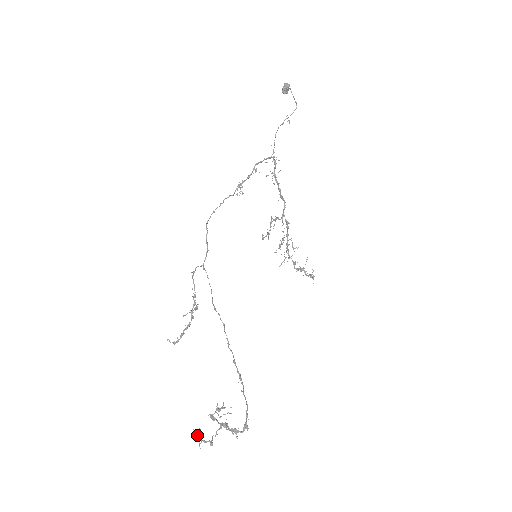
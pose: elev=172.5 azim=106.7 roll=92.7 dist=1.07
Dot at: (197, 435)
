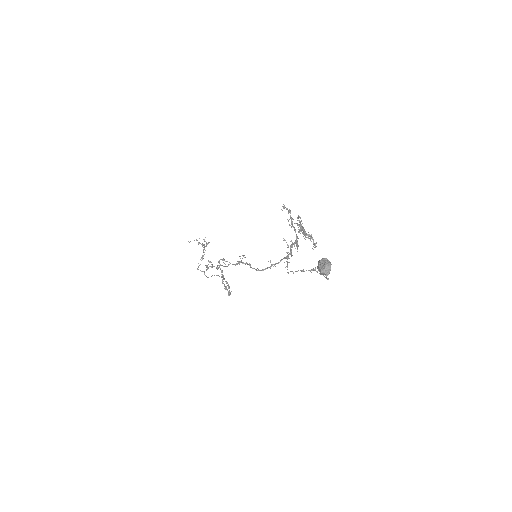
Dot at: (211, 262)
